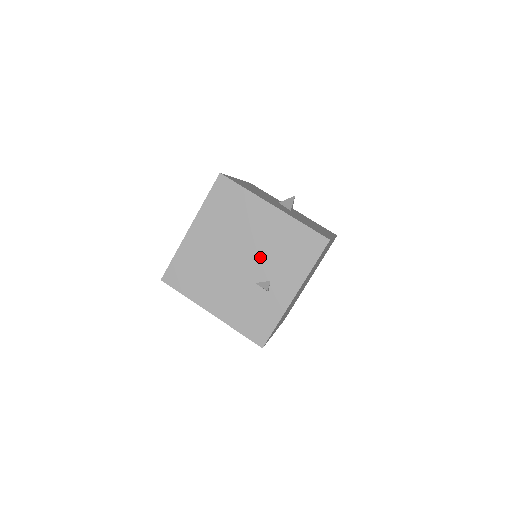
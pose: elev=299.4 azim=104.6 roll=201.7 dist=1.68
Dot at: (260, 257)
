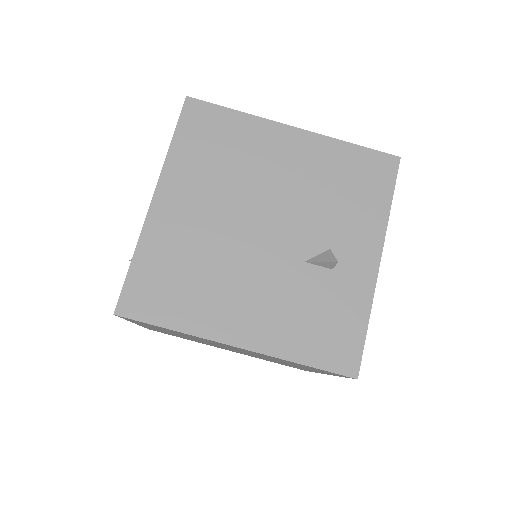
Dot at: (299, 214)
